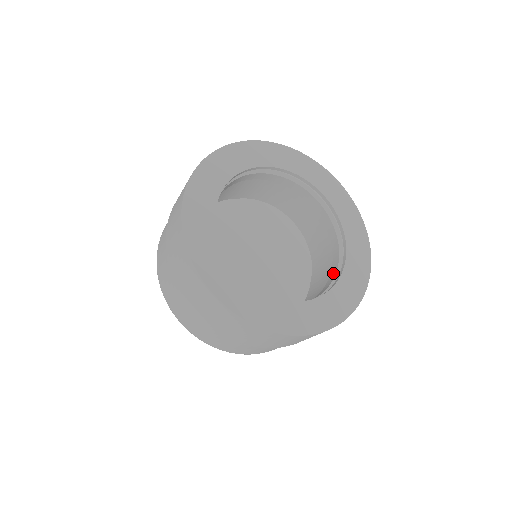
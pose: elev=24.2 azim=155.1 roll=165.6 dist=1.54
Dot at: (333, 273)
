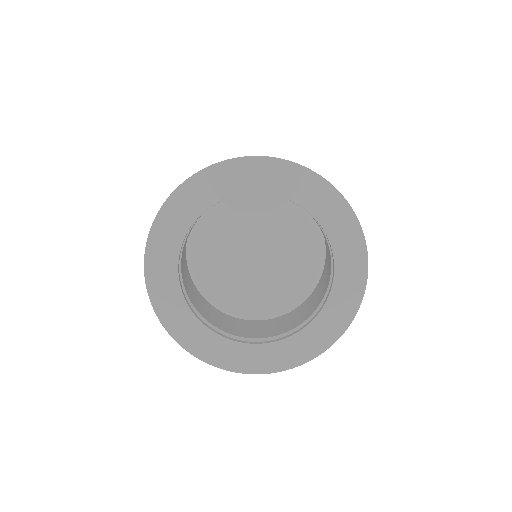
Dot at: occluded
